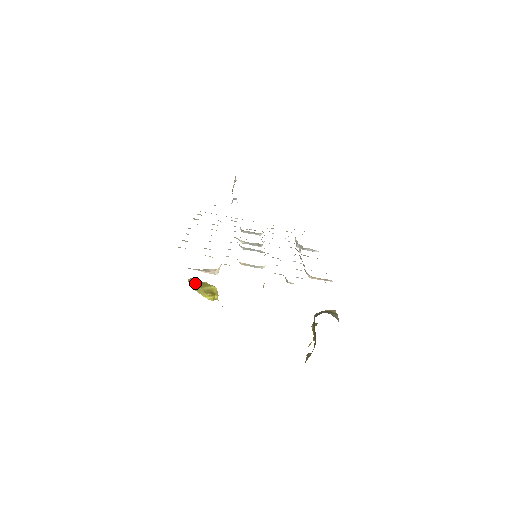
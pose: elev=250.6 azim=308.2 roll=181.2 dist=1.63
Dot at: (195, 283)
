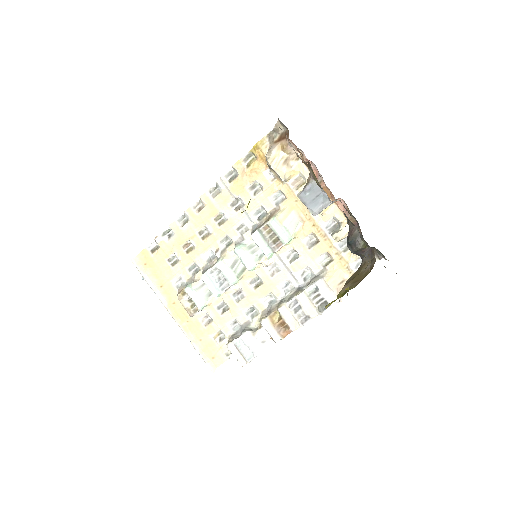
Dot at: occluded
